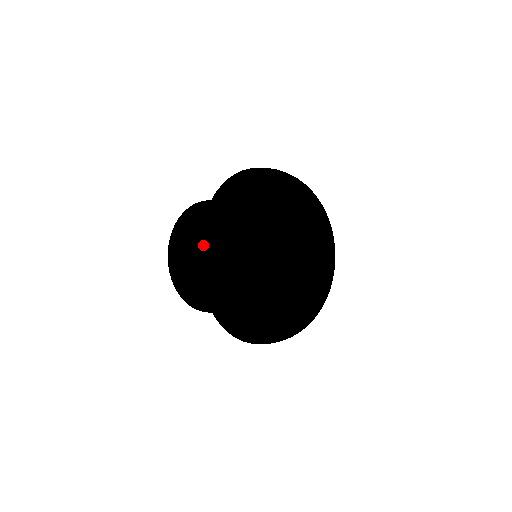
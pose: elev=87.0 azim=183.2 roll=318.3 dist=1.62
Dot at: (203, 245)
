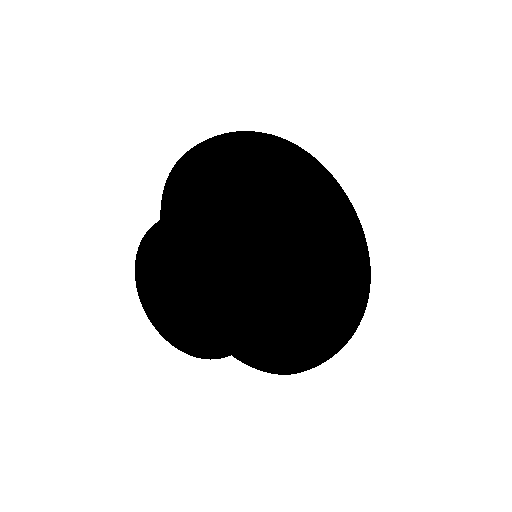
Dot at: (176, 166)
